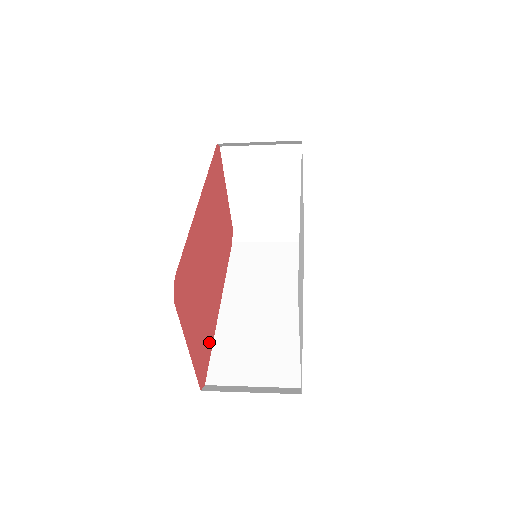
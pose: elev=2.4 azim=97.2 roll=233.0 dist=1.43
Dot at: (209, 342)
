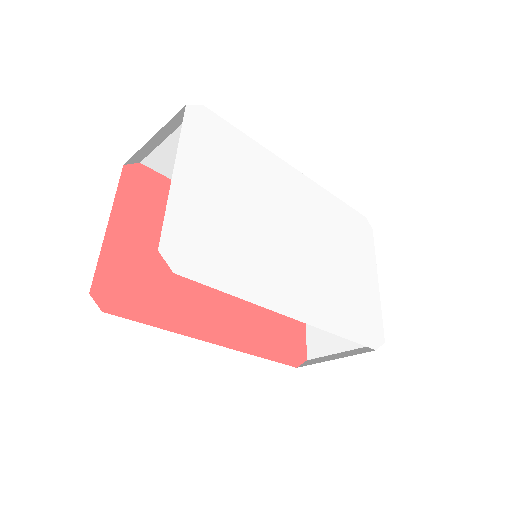
Dot at: (153, 309)
